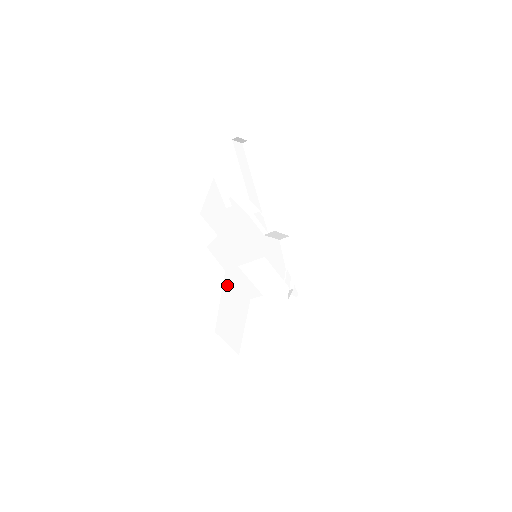
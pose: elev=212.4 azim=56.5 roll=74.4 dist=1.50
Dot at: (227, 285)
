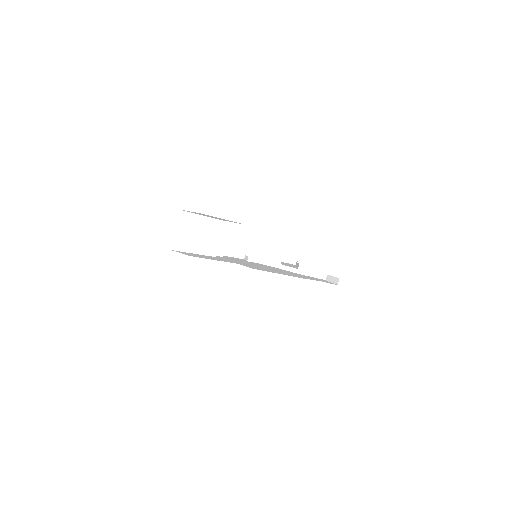
Dot at: occluded
